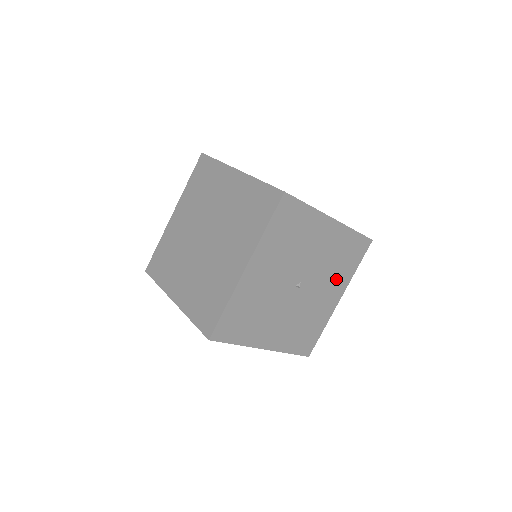
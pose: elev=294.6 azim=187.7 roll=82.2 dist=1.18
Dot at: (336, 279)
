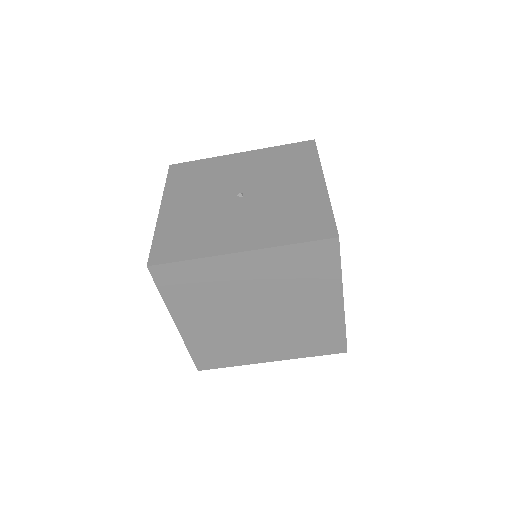
Dot at: occluded
